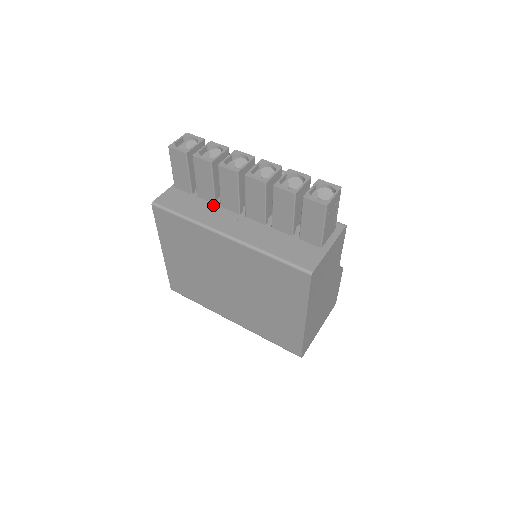
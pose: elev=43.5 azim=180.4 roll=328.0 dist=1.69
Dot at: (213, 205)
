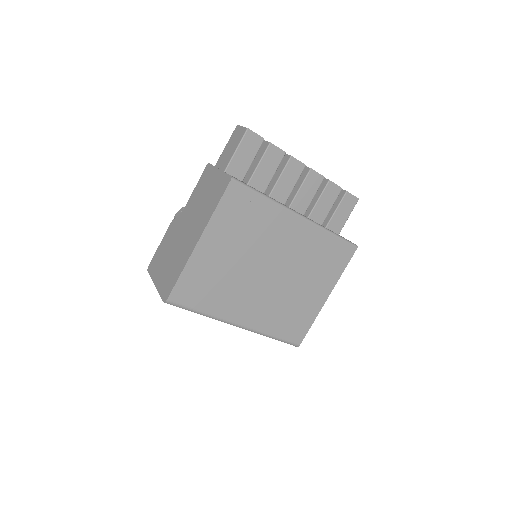
Dot at: (265, 194)
